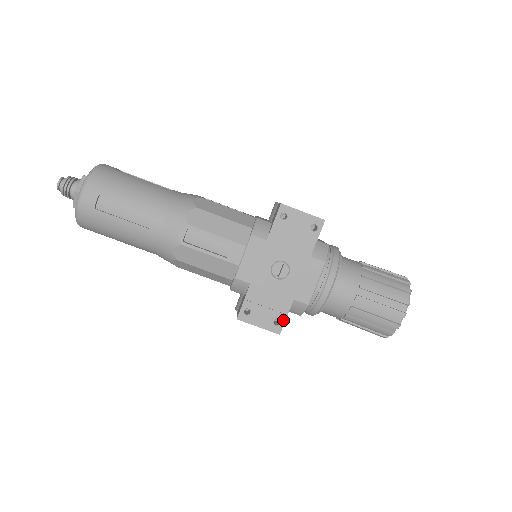
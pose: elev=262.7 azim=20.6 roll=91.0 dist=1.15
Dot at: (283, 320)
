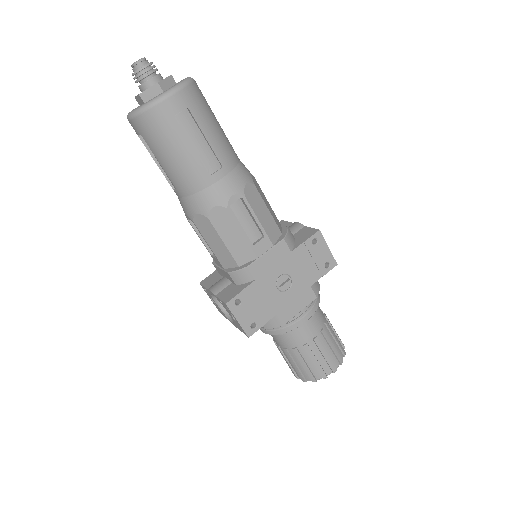
Dot at: (259, 326)
